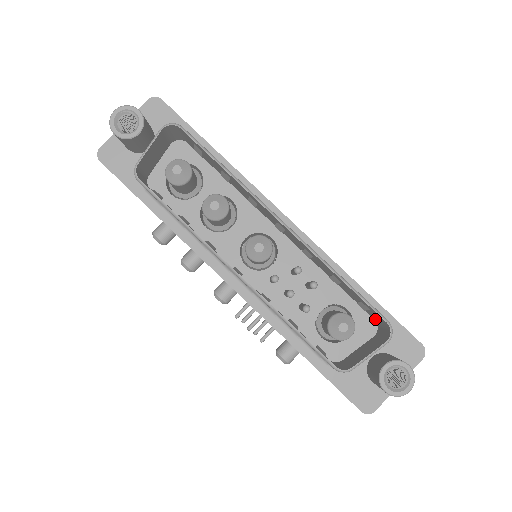
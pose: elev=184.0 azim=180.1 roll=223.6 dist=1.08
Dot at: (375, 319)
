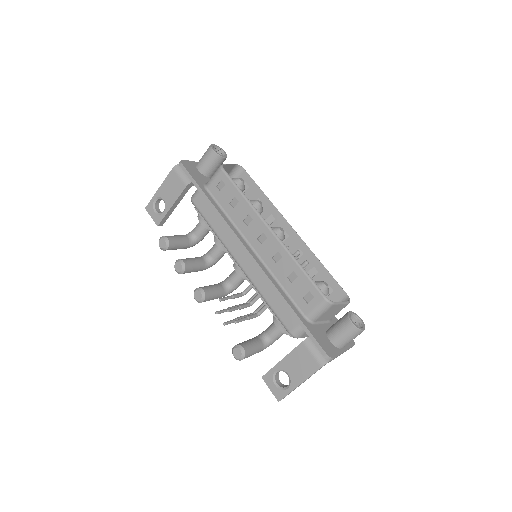
Dot at: occluded
